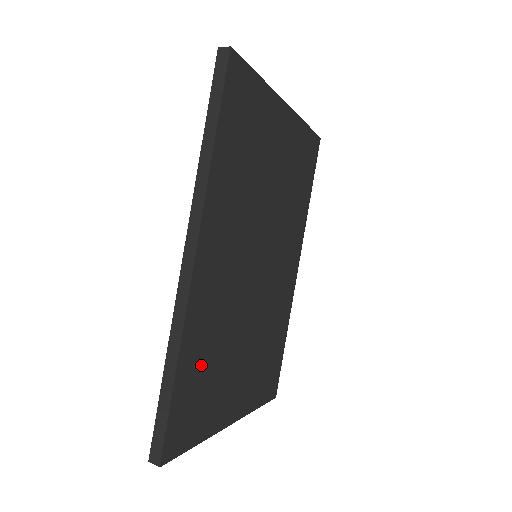
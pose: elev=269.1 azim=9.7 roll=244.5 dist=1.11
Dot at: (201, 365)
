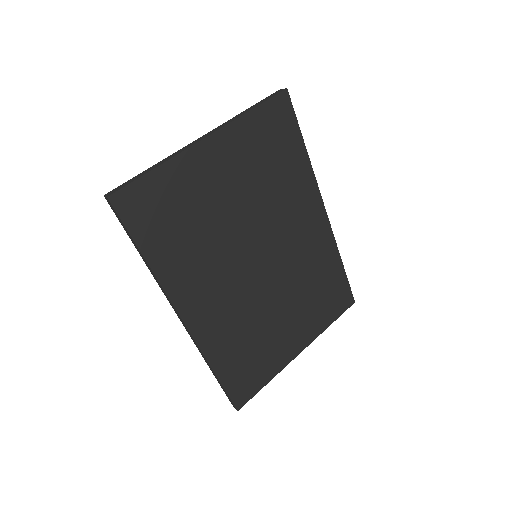
Dot at: (238, 354)
